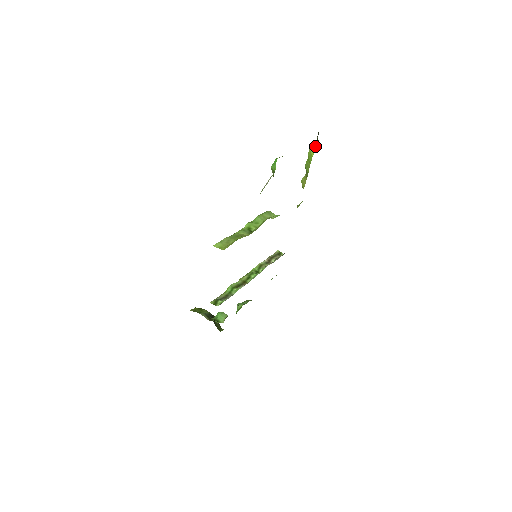
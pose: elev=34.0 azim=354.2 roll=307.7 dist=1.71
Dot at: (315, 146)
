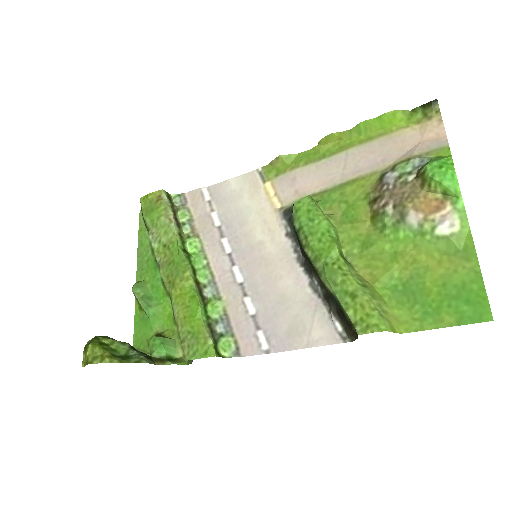
Dot at: occluded
